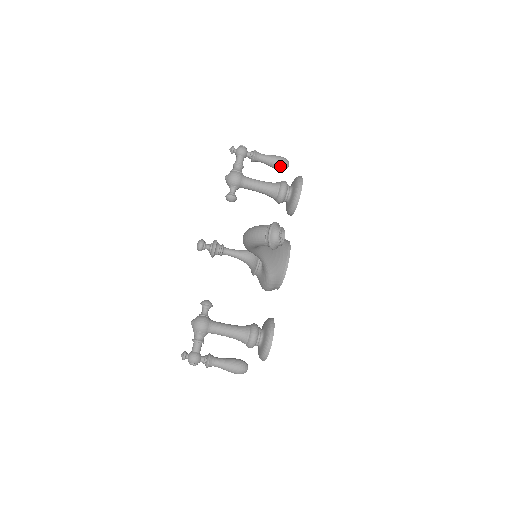
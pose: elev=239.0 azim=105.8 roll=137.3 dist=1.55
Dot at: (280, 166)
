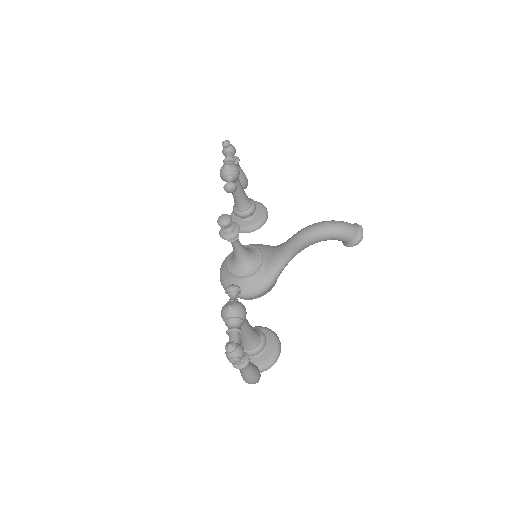
Dot at: (245, 184)
